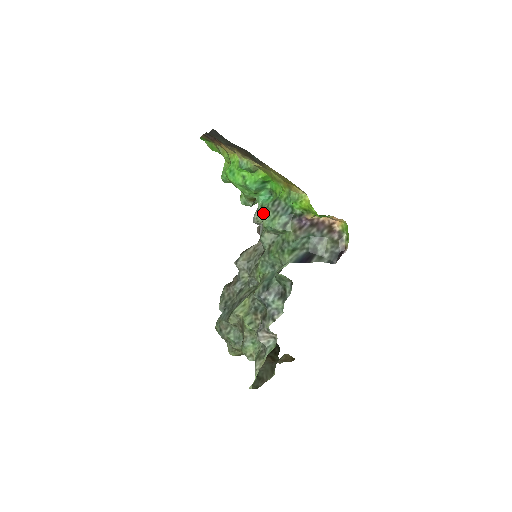
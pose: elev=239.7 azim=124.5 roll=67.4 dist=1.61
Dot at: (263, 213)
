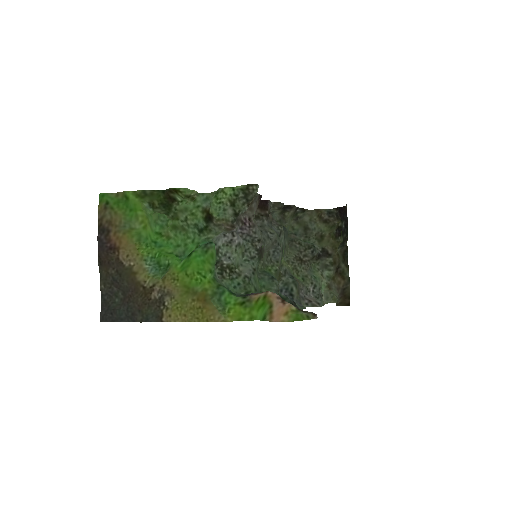
Dot at: (217, 278)
